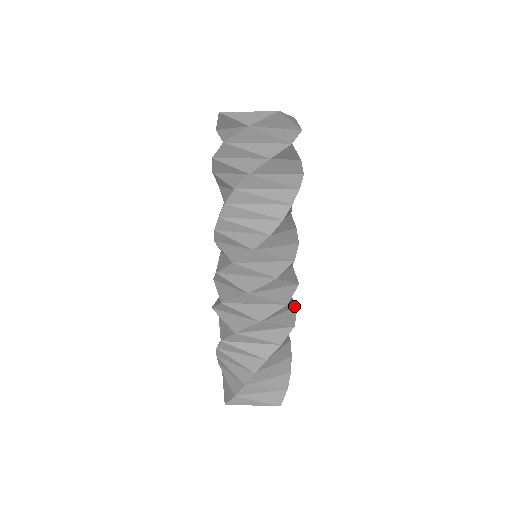
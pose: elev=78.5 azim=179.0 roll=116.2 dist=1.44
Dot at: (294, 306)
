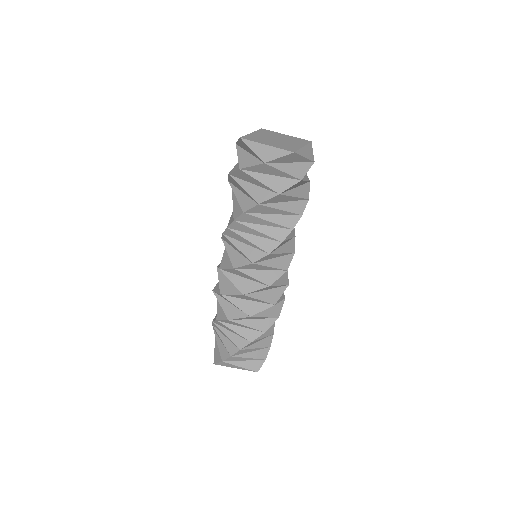
Dot at: (282, 300)
